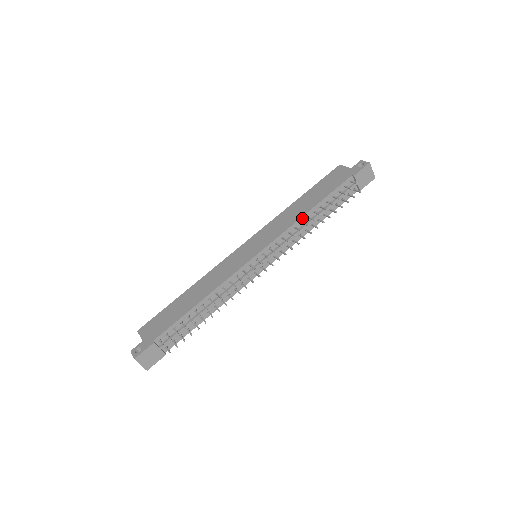
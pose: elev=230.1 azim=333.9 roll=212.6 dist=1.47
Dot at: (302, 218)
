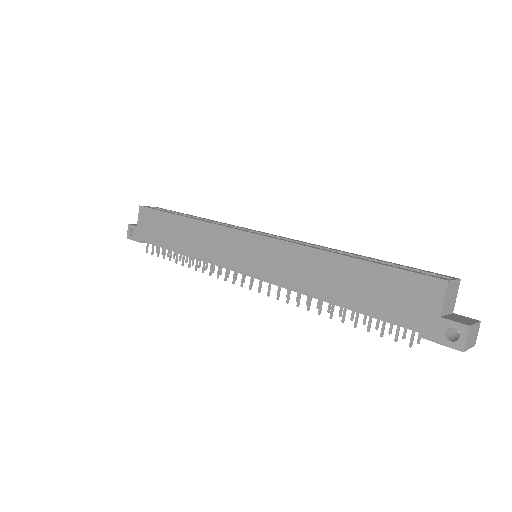
Dot at: (311, 295)
